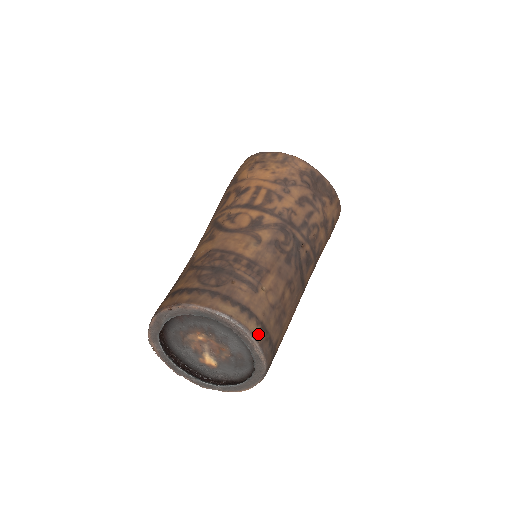
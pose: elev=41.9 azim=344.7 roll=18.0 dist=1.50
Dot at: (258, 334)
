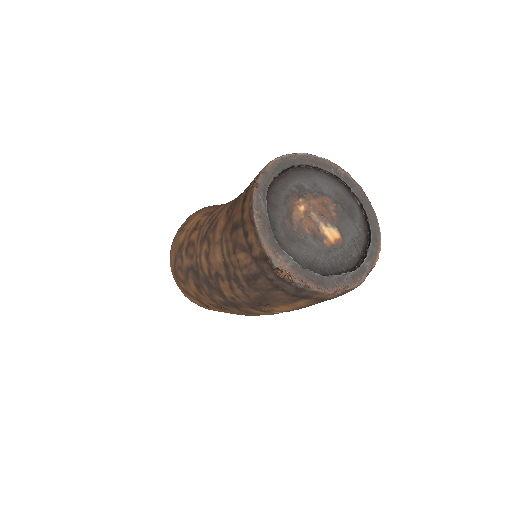
Dot at: occluded
